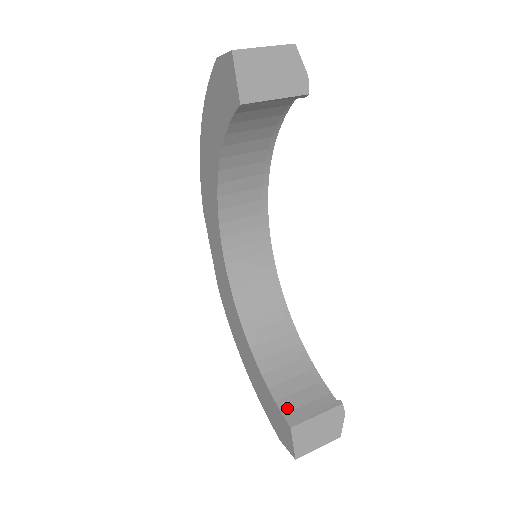
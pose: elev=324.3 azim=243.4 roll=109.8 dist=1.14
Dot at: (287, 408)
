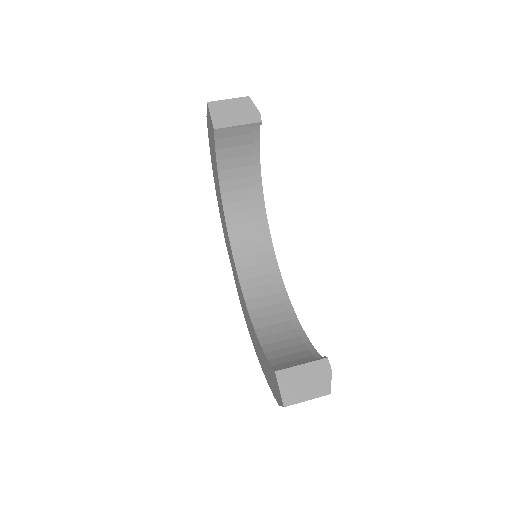
Dot at: (277, 363)
